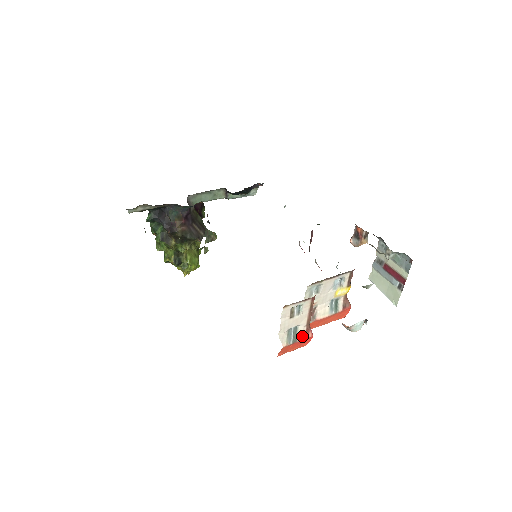
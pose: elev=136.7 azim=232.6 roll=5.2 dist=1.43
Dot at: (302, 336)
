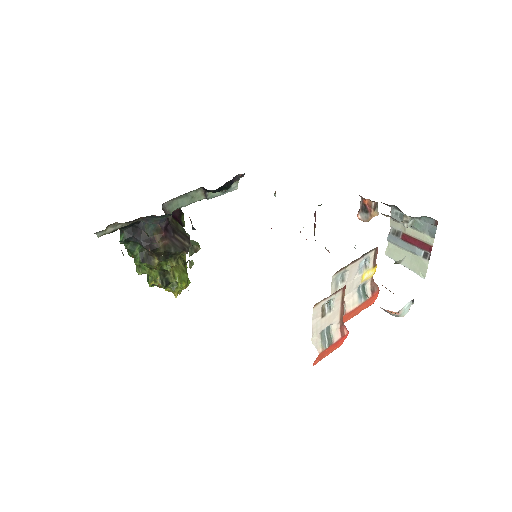
Dot at: (337, 336)
